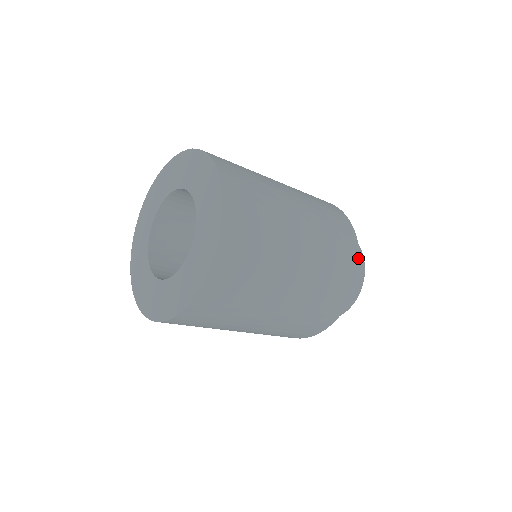
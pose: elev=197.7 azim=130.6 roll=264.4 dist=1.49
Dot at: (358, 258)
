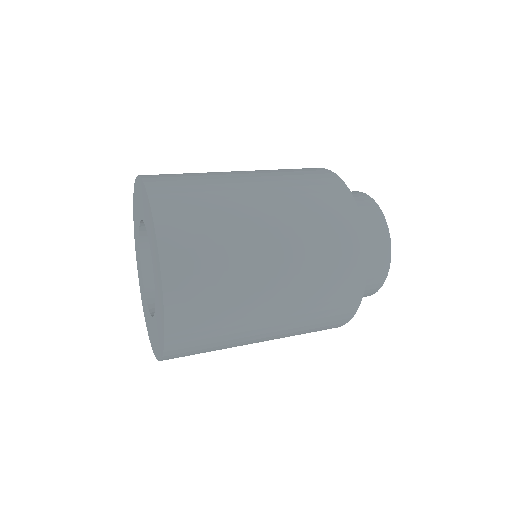
Dot at: (365, 245)
